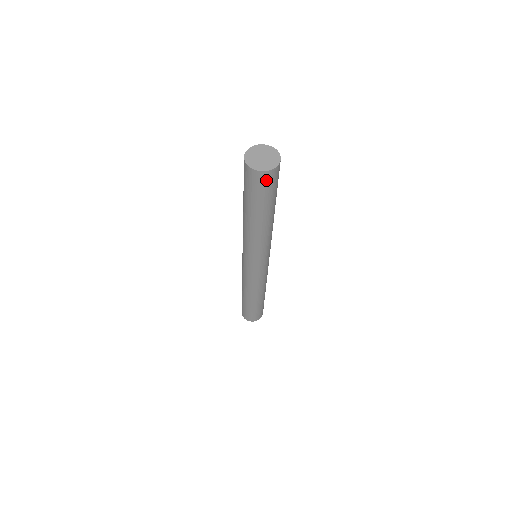
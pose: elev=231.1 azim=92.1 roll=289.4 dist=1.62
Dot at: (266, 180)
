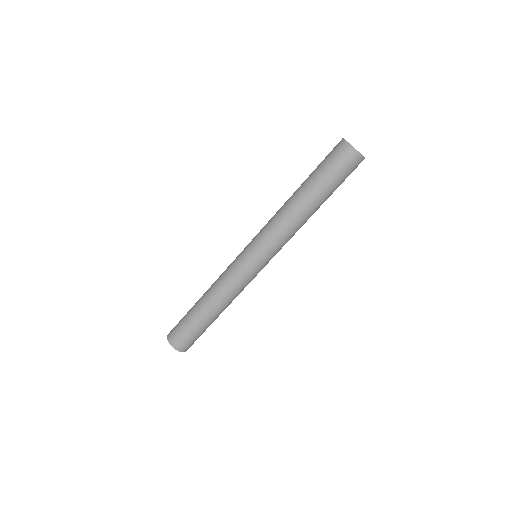
Dot at: (354, 163)
